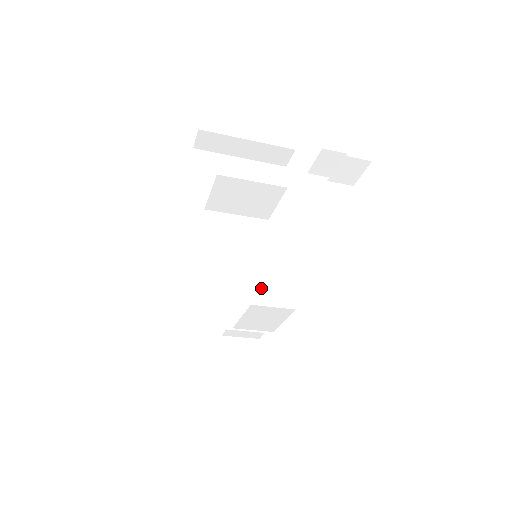
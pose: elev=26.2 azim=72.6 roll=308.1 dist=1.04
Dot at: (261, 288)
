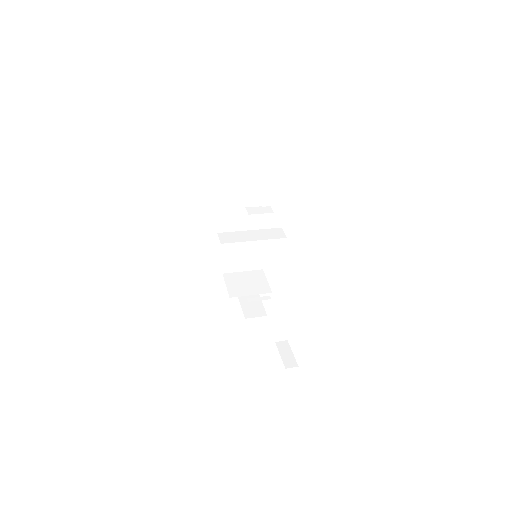
Dot at: (259, 249)
